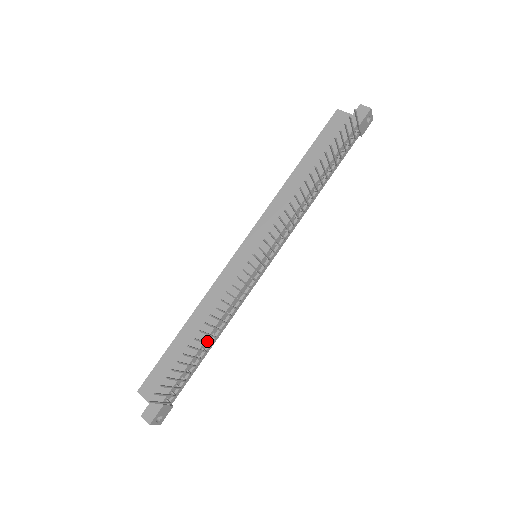
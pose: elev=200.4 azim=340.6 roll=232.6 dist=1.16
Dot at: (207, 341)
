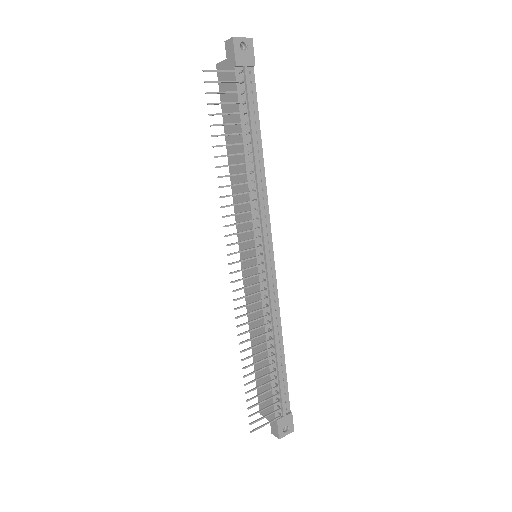
Dot at: (271, 353)
